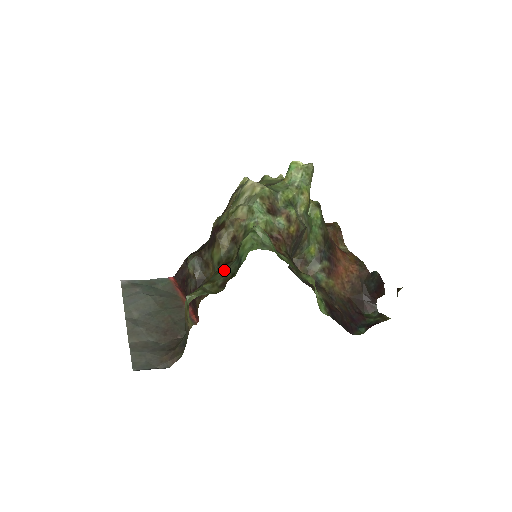
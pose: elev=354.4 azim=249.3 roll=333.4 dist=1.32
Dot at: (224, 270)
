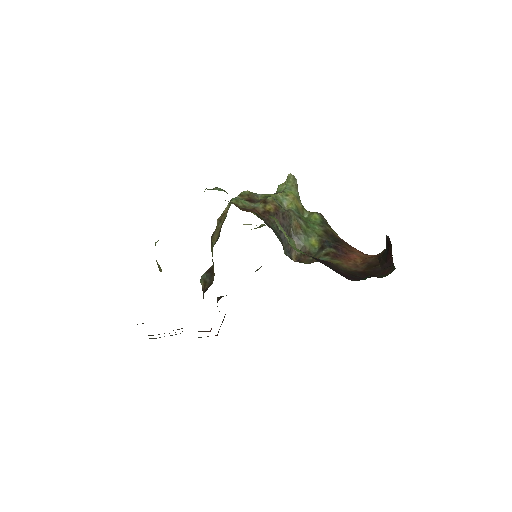
Dot at: occluded
